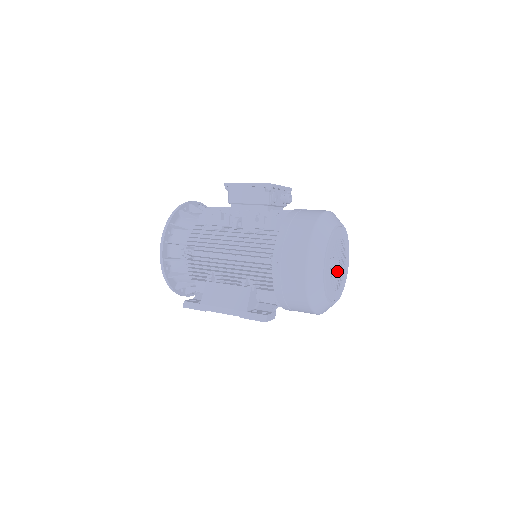
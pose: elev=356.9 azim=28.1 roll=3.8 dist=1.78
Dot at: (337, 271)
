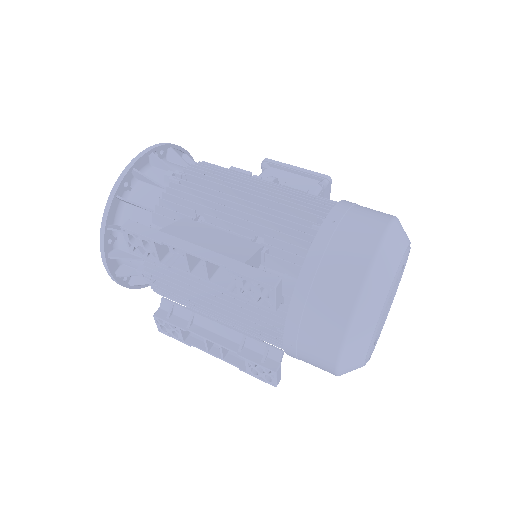
Dot at: occluded
